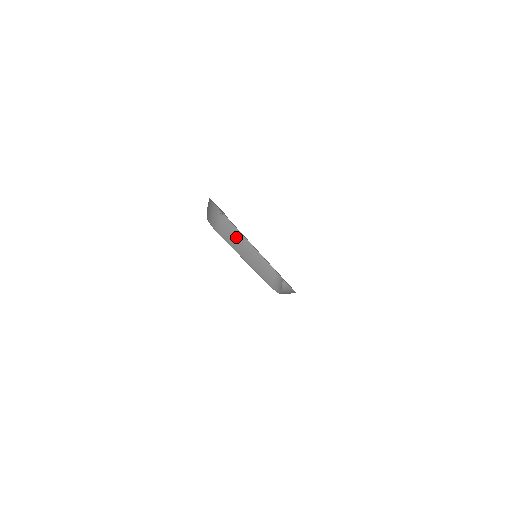
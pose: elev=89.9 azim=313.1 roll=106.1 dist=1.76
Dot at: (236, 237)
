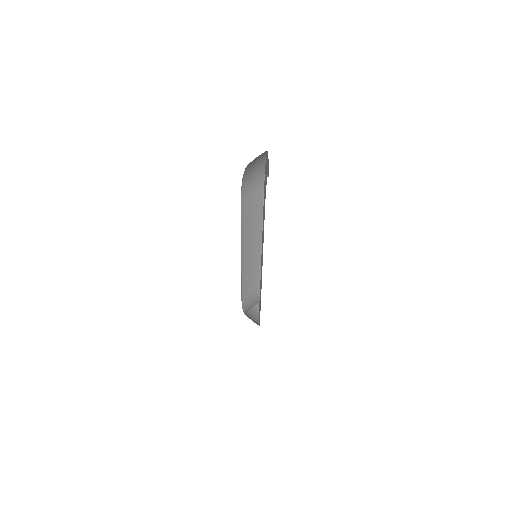
Dot at: (255, 219)
